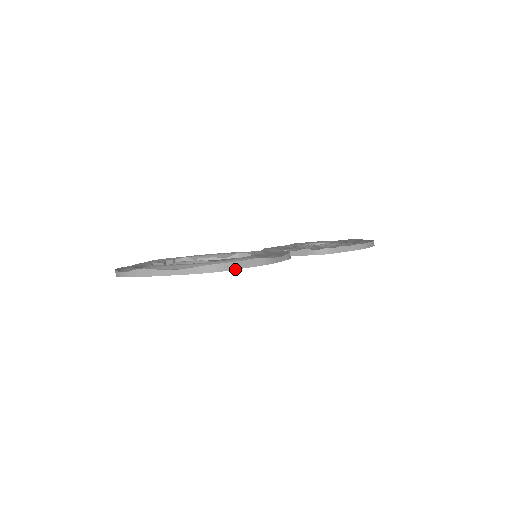
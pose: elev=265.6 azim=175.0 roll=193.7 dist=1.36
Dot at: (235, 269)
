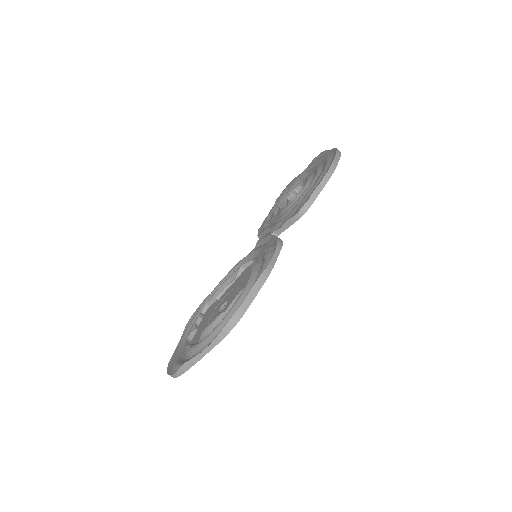
Dot at: occluded
